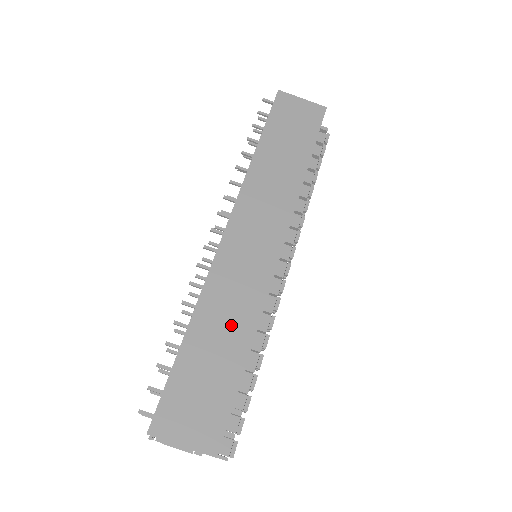
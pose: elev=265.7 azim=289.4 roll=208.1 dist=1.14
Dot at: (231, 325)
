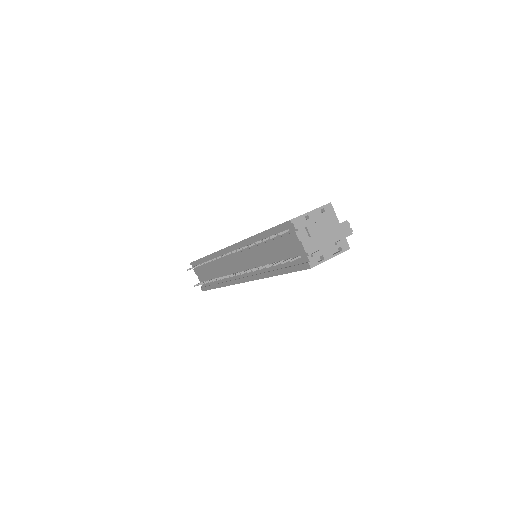
Dot at: occluded
